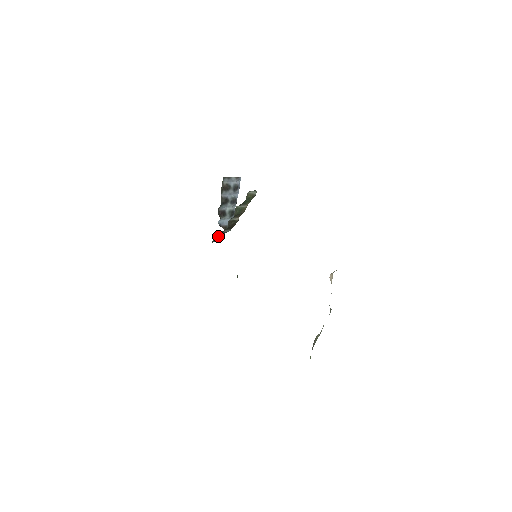
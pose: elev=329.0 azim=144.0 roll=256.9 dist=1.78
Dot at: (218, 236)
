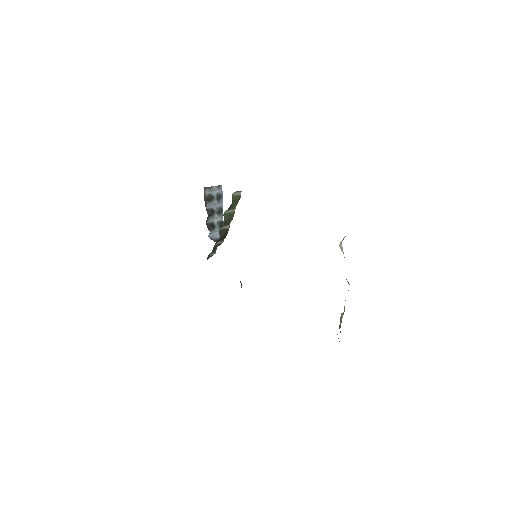
Dot at: (212, 250)
